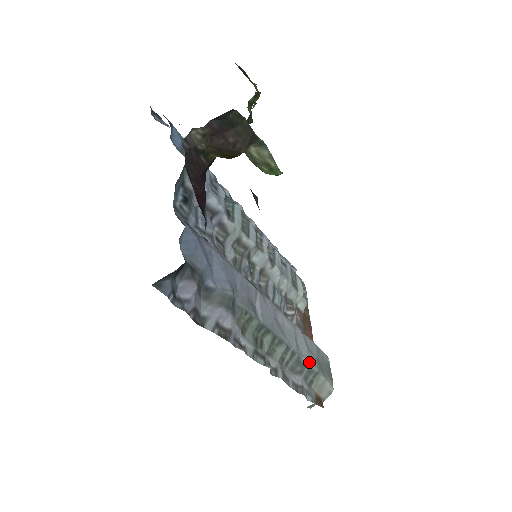
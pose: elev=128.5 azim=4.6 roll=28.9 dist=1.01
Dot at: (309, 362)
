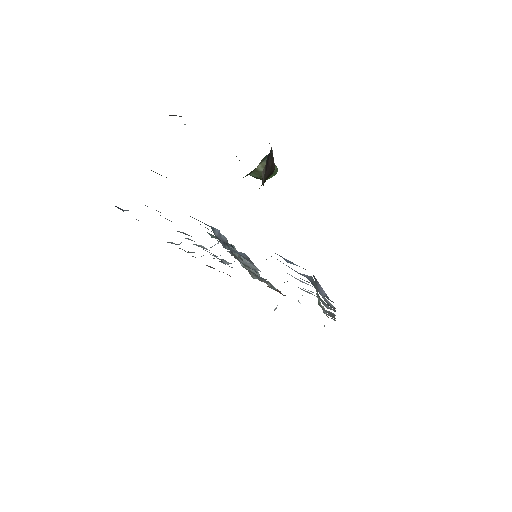
Dot at: occluded
